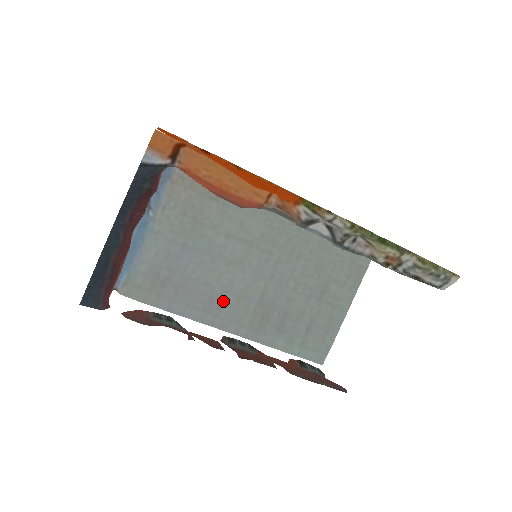
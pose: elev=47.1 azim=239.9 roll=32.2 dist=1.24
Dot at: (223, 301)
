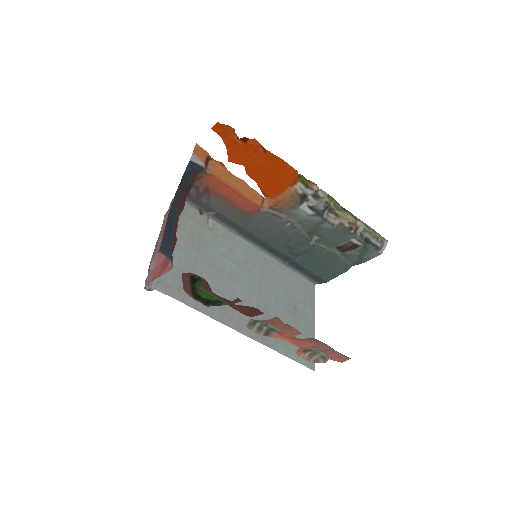
Dot at: occluded
